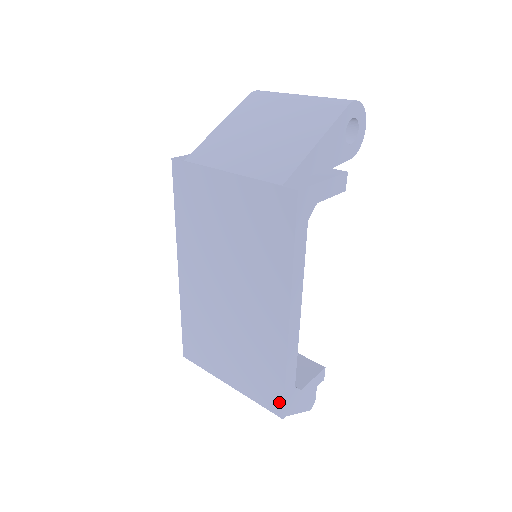
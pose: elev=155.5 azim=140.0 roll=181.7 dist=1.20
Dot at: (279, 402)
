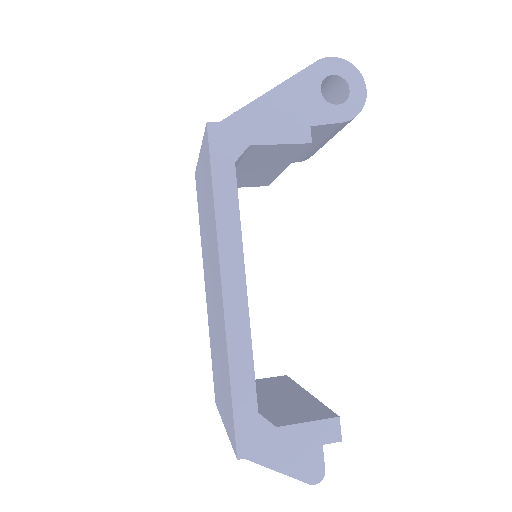
Dot at: (233, 429)
